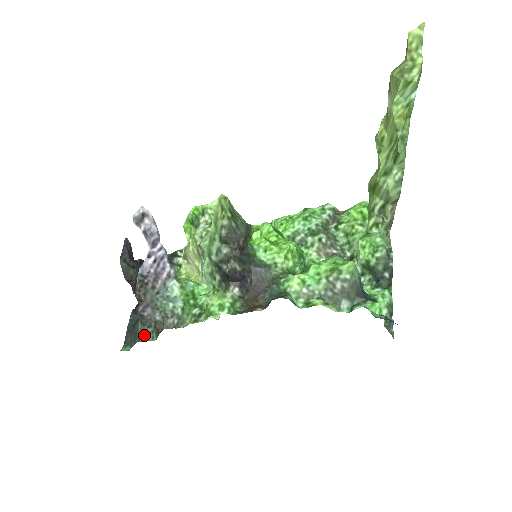
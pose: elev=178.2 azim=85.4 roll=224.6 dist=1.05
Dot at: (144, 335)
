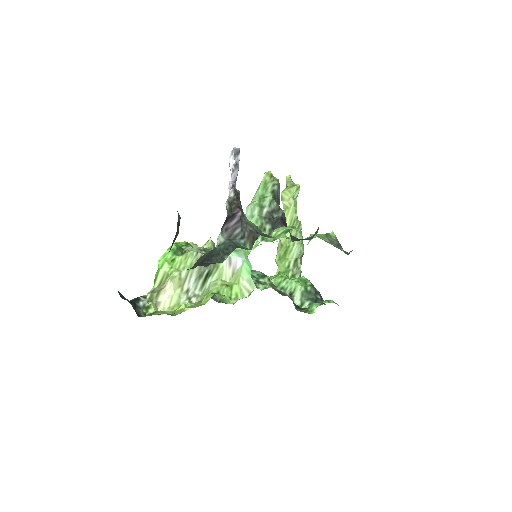
Dot at: (238, 245)
